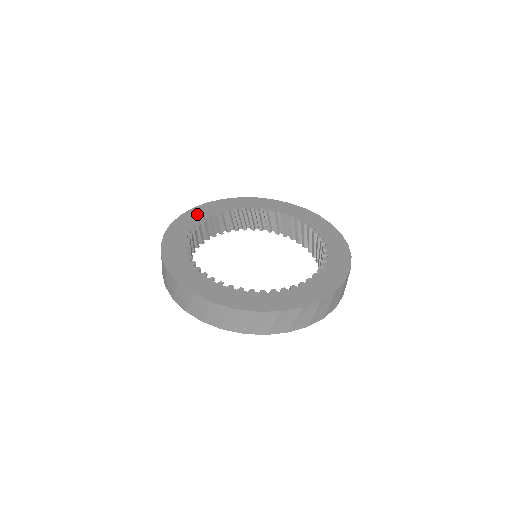
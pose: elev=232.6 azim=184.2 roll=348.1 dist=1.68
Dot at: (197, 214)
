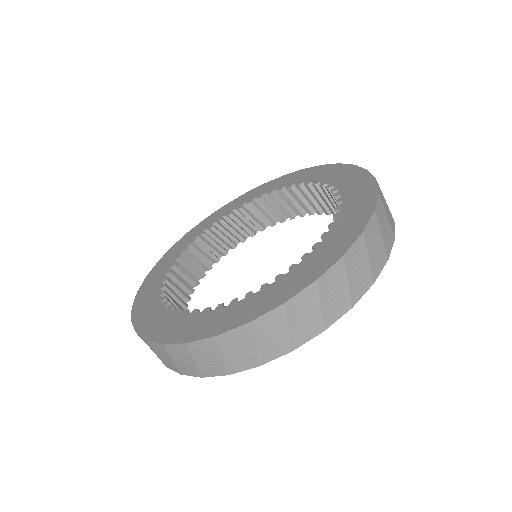
Dot at: (164, 263)
